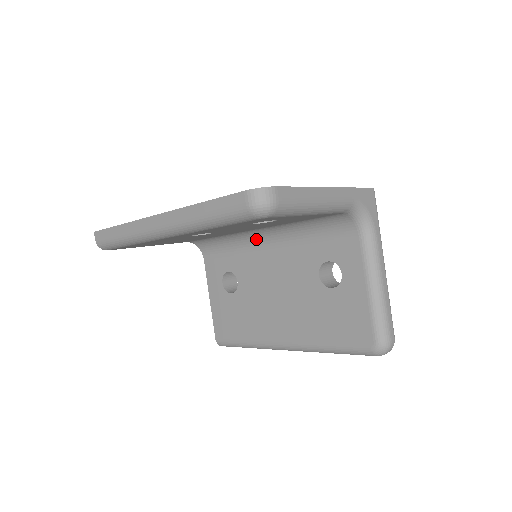
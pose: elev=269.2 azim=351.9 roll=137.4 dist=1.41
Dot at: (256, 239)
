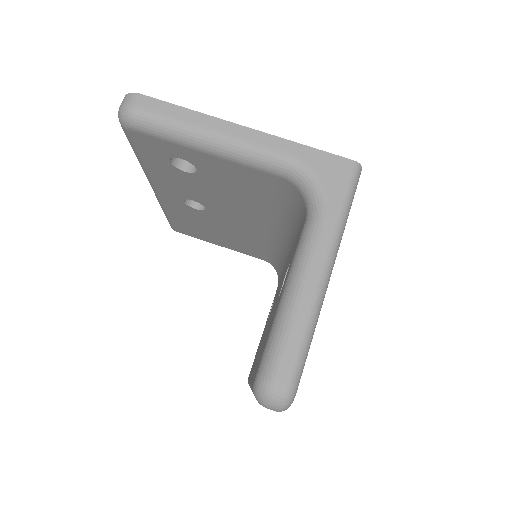
Dot at: (285, 250)
